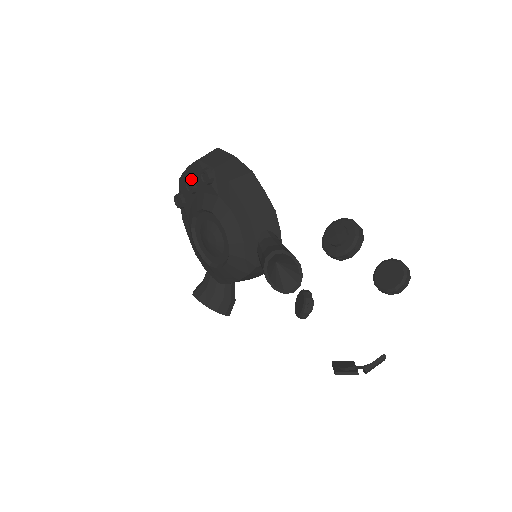
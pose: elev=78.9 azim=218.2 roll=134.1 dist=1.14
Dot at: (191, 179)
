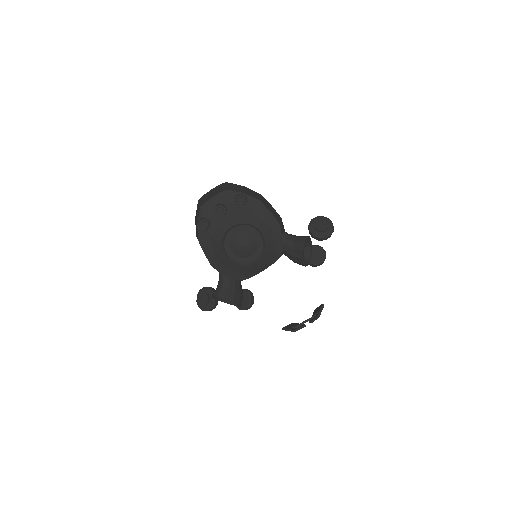
Dot at: (222, 204)
